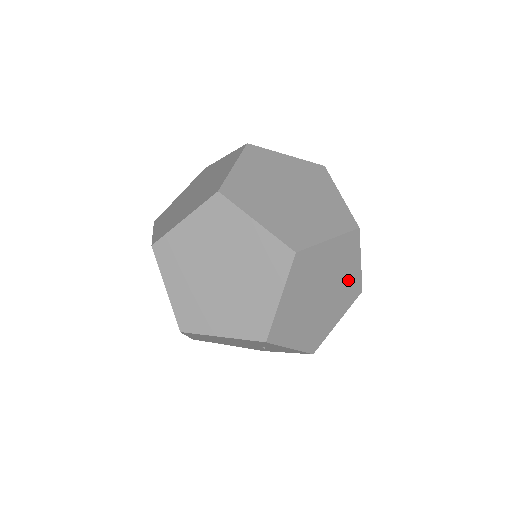
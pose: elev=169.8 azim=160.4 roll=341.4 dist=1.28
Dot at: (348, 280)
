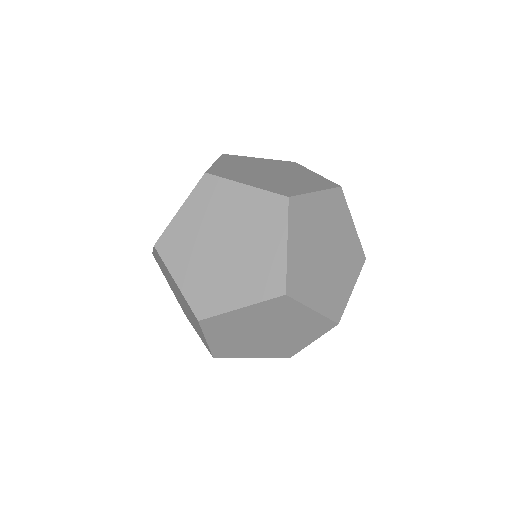
Dot at: (326, 211)
